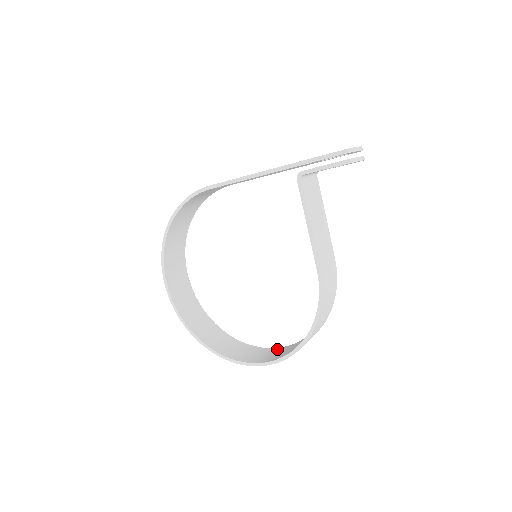
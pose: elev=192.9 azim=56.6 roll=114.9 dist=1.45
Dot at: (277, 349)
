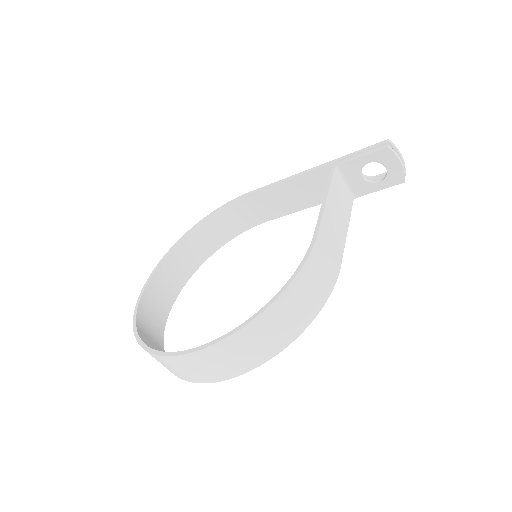
Dot at: occluded
